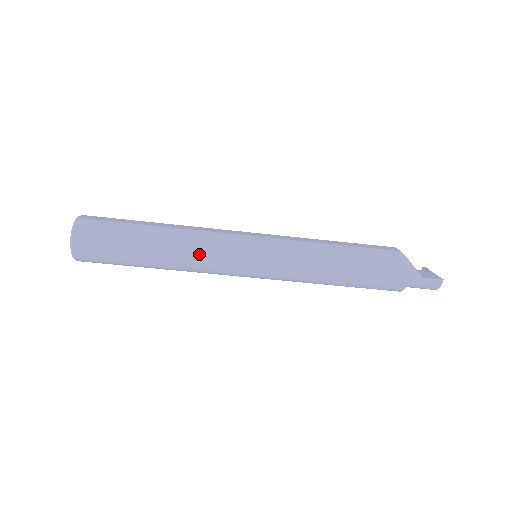
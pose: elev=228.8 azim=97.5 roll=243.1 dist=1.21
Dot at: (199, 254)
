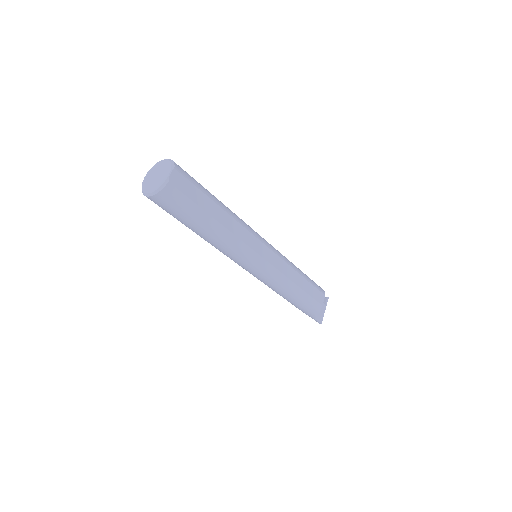
Dot at: (224, 251)
